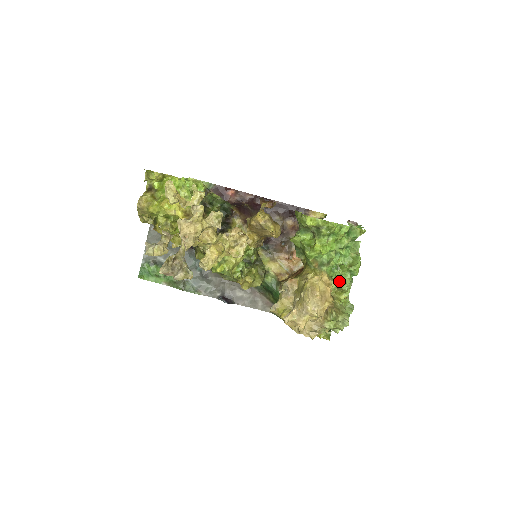
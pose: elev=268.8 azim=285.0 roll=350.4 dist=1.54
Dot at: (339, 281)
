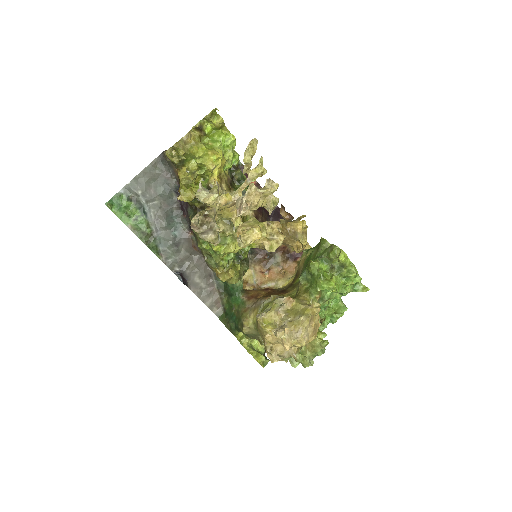
Dot at: (322, 321)
